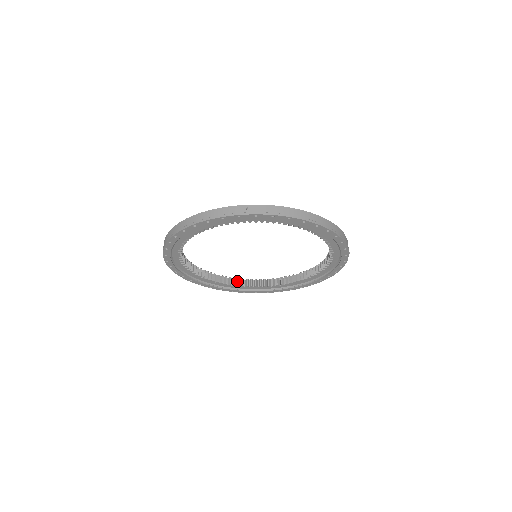
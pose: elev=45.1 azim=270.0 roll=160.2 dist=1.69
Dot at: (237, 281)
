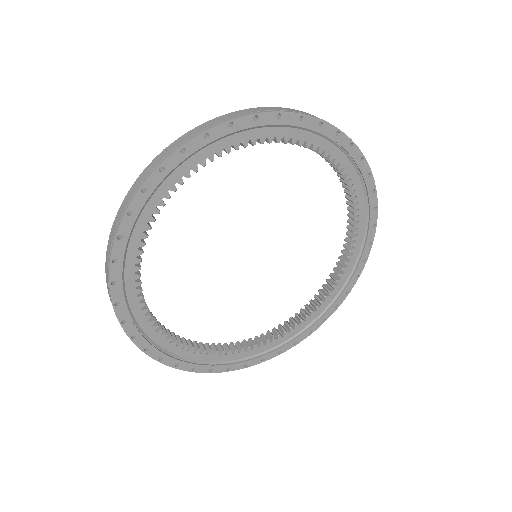
Dot at: (274, 333)
